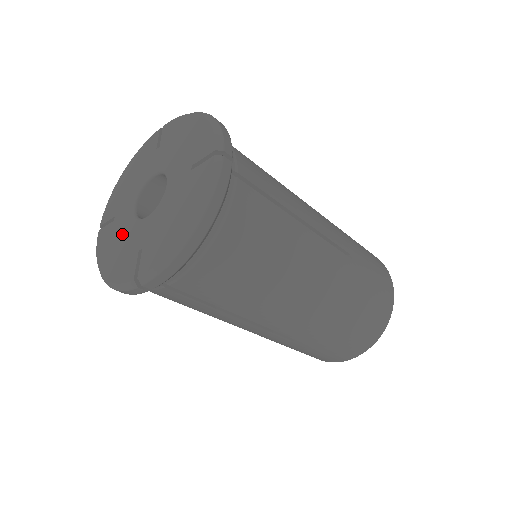
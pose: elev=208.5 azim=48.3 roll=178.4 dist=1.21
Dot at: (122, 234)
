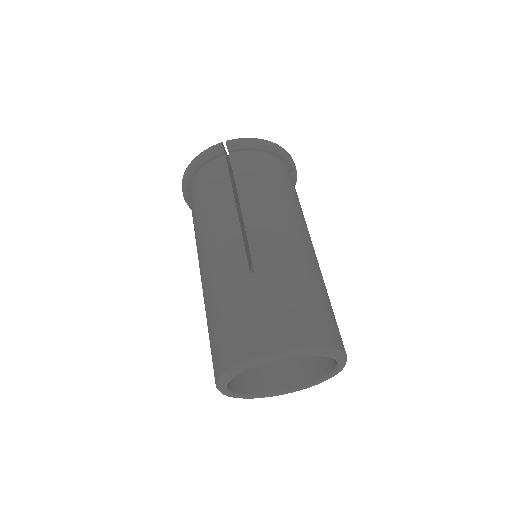
Dot at: occluded
